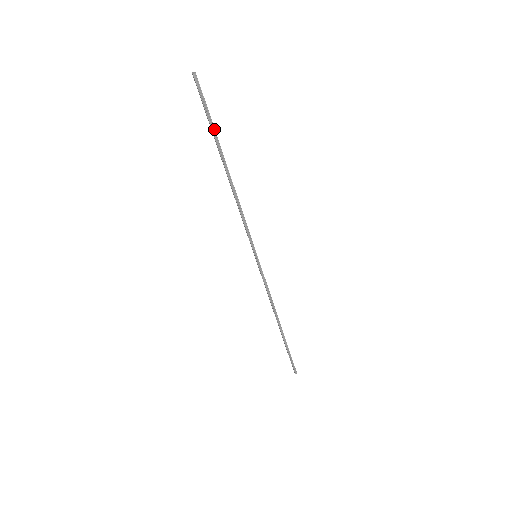
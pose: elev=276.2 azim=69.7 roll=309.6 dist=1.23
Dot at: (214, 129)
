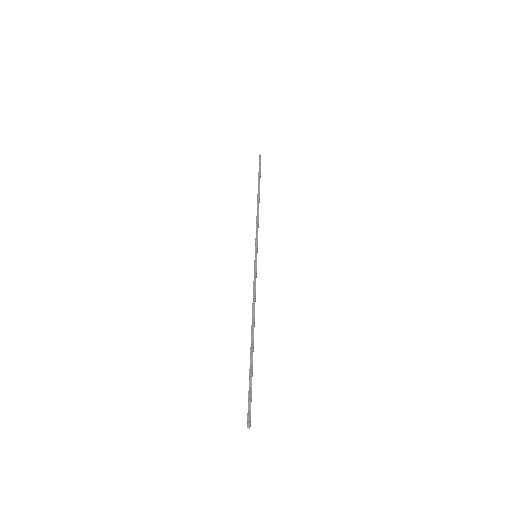
Dot at: (260, 175)
